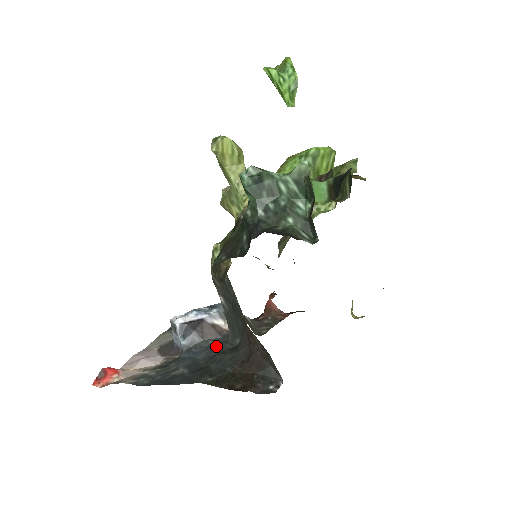
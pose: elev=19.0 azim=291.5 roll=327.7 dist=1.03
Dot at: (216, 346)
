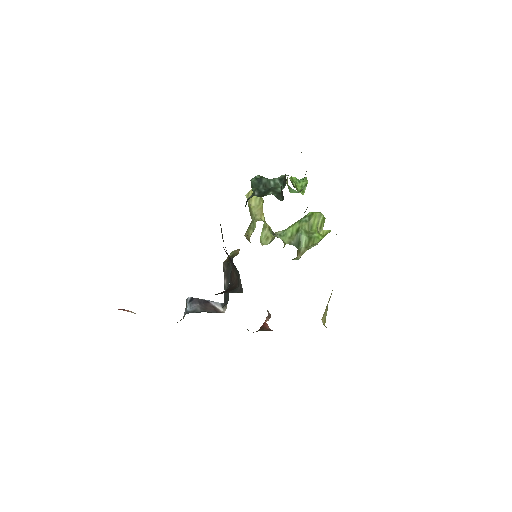
Dot at: occluded
